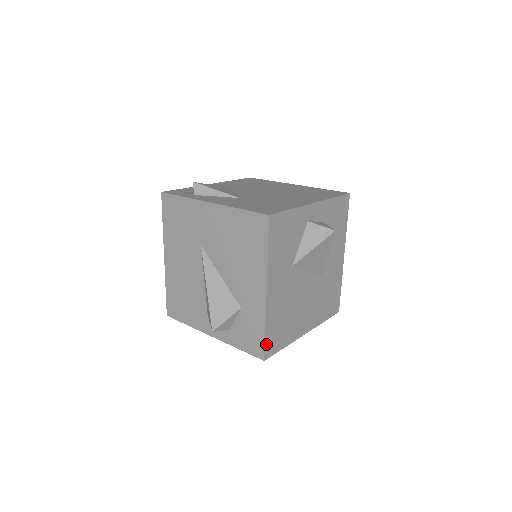
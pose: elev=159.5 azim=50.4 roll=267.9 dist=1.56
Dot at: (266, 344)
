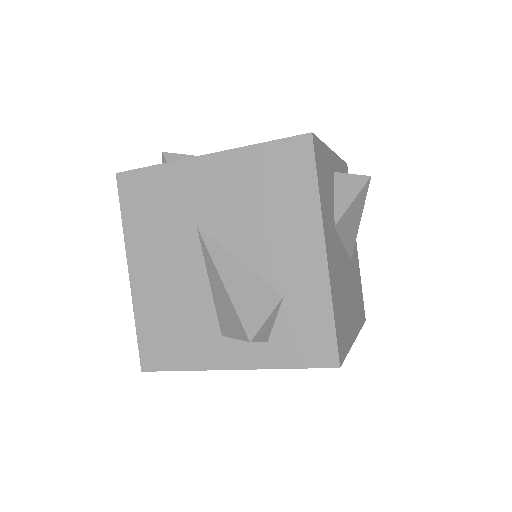
Dot at: (337, 339)
